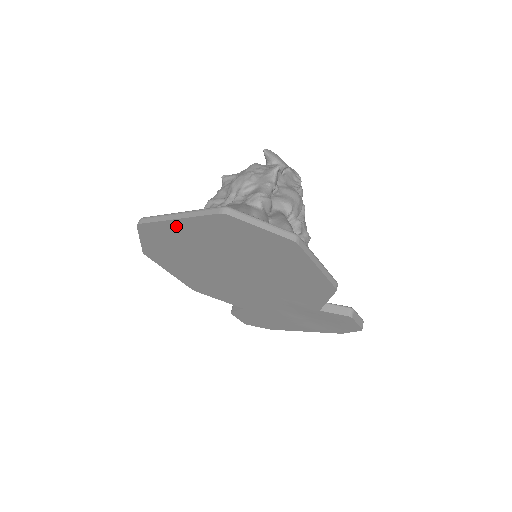
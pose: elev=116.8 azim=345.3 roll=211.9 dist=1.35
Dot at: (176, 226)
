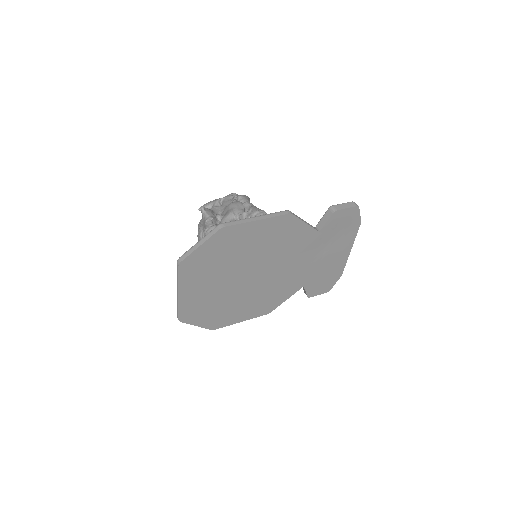
Dot at: (186, 298)
